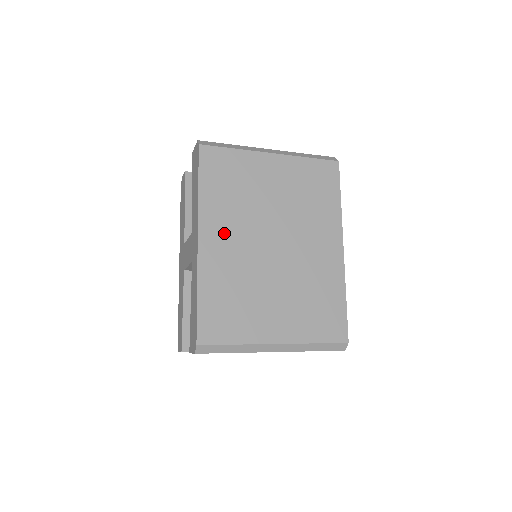
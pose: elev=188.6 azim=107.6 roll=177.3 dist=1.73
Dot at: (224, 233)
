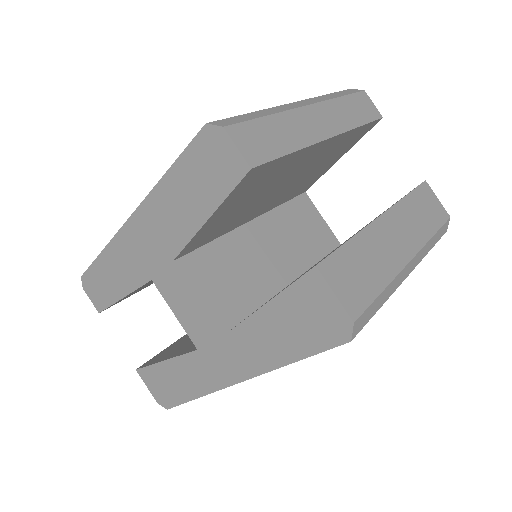
Dot at: occluded
